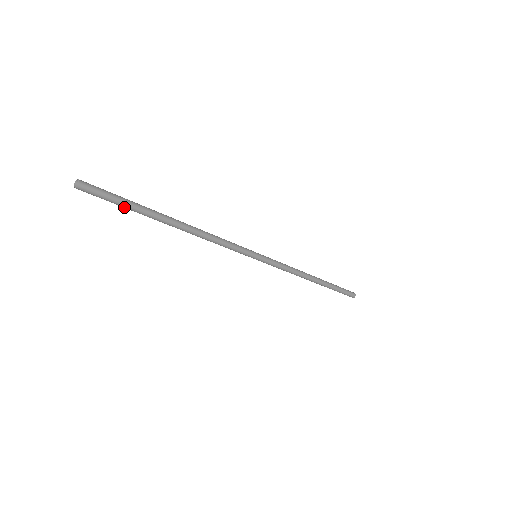
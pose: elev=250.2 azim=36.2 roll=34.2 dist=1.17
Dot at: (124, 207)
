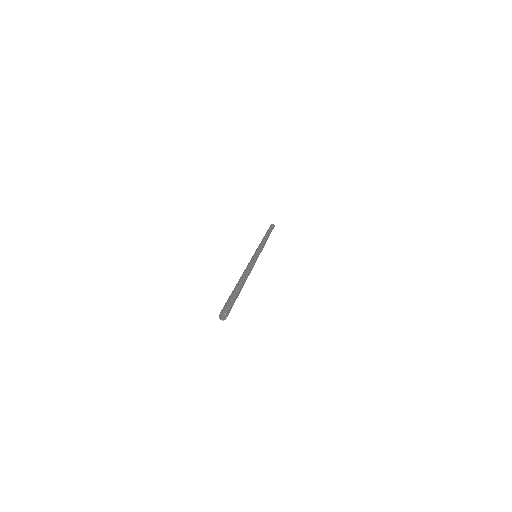
Dot at: occluded
